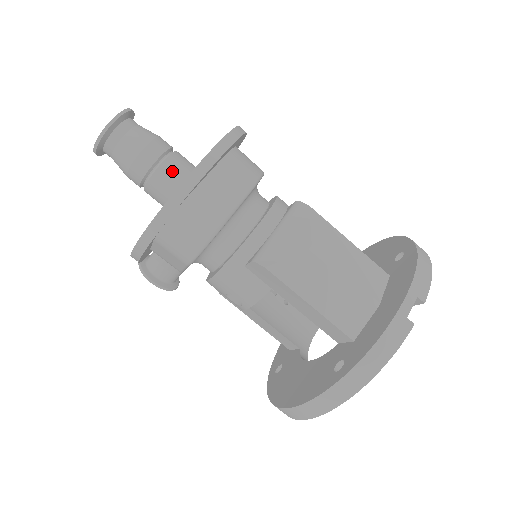
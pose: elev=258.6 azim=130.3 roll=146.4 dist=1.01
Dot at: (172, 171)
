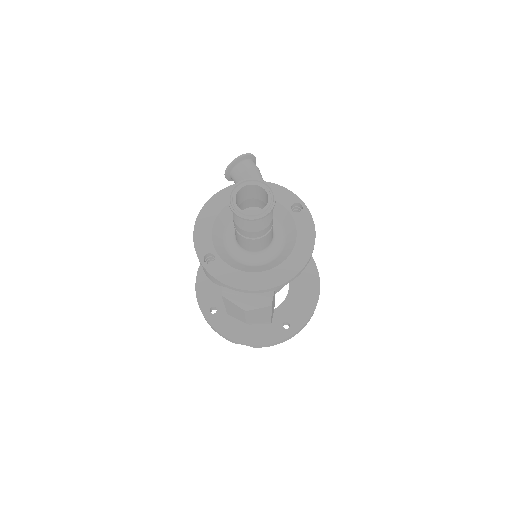
Dot at: (246, 242)
